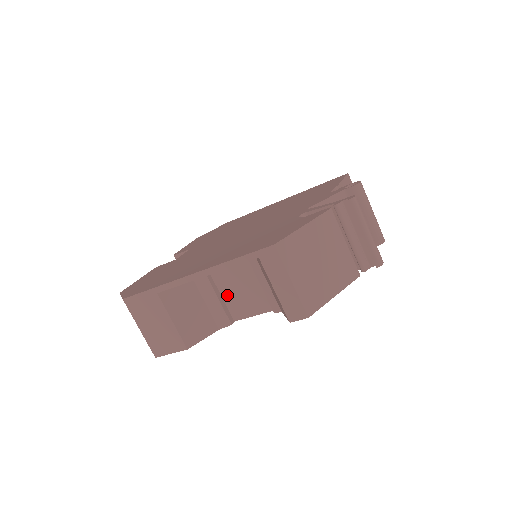
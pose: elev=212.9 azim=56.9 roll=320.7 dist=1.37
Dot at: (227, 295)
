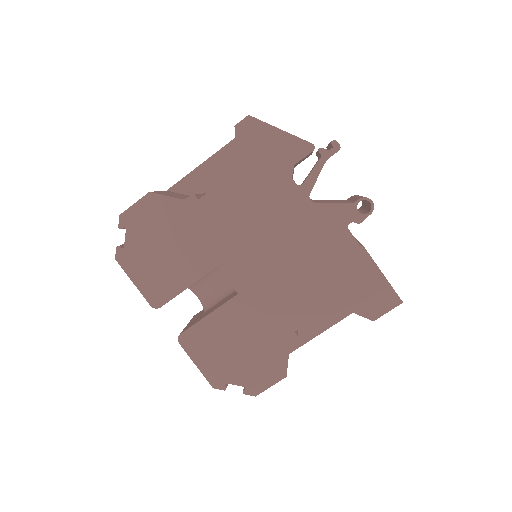
Dot at: occluded
